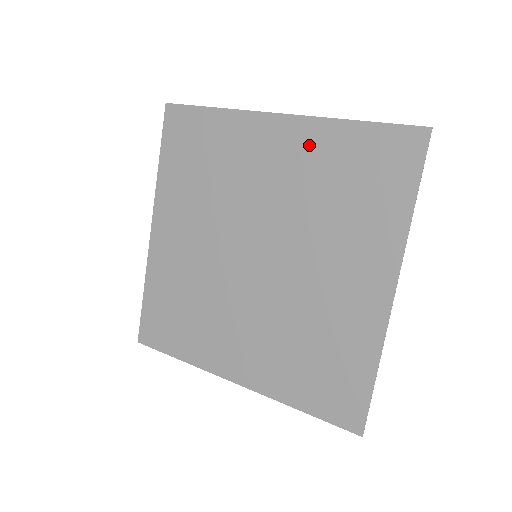
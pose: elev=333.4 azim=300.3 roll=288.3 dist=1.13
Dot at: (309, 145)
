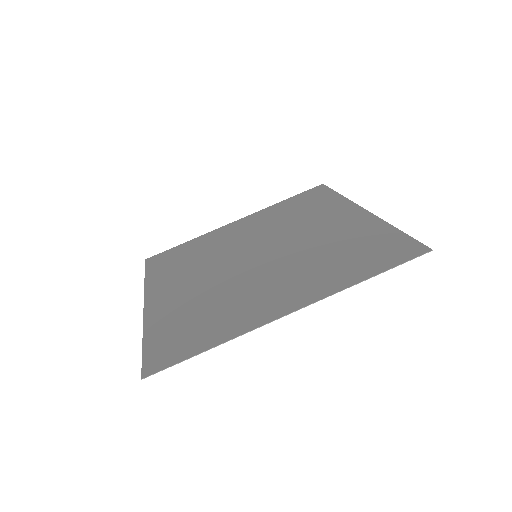
Dot at: (358, 226)
